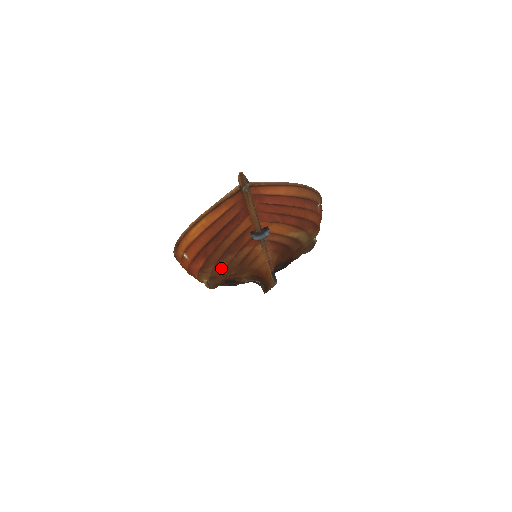
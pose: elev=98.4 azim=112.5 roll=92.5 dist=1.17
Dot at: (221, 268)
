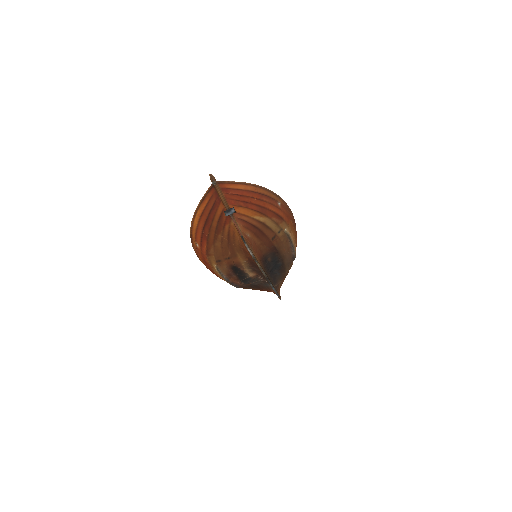
Dot at: (219, 249)
